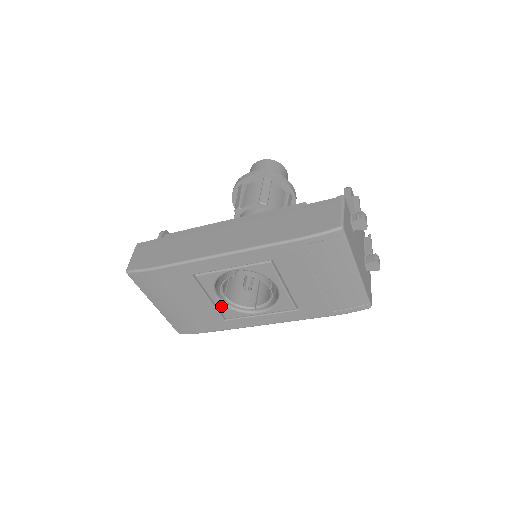
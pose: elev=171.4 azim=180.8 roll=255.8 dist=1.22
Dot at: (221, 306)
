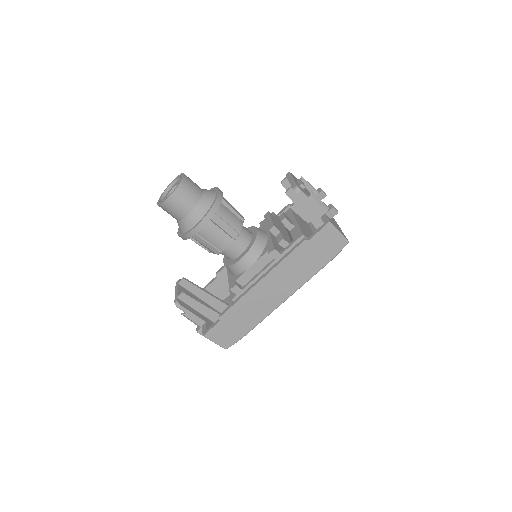
Dot at: occluded
